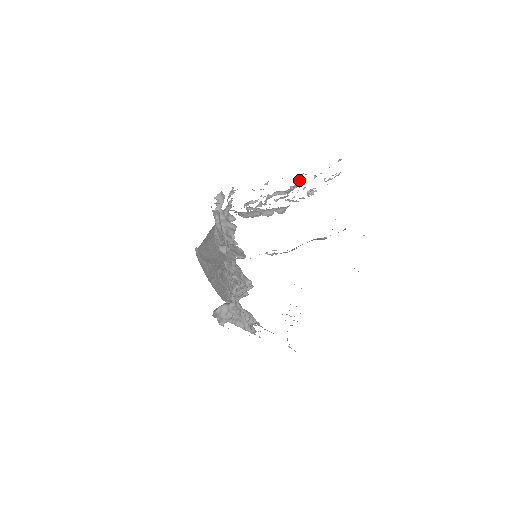
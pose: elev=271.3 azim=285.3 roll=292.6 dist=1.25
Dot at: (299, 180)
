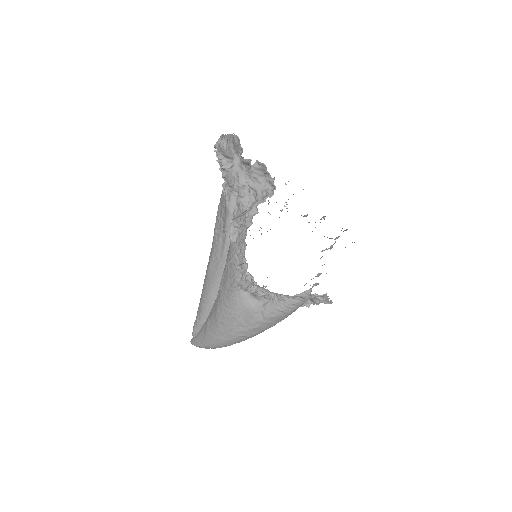
Dot at: (274, 179)
